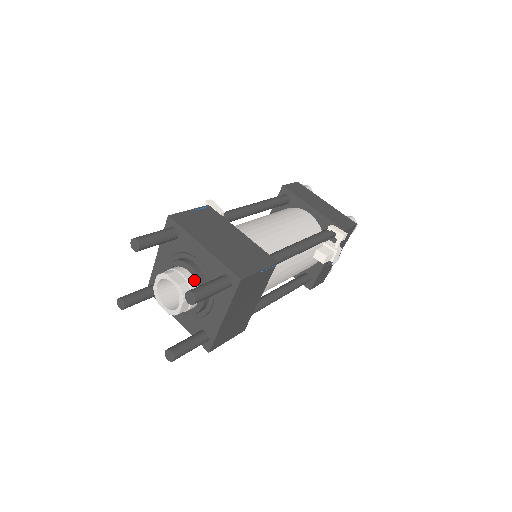
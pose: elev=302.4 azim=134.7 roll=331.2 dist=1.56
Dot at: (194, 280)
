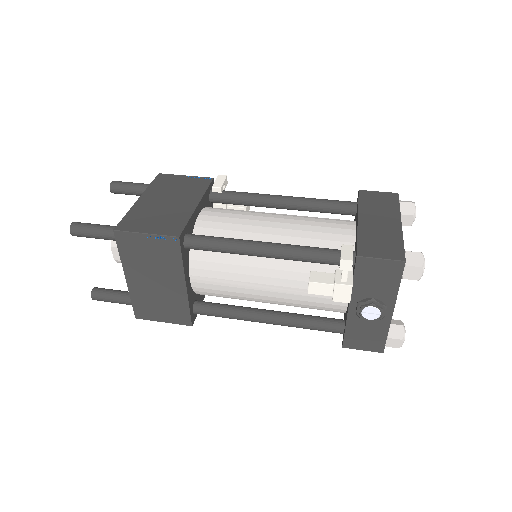
Dot at: occluded
